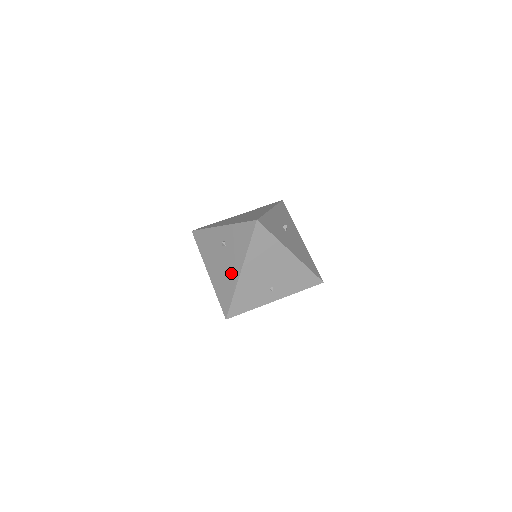
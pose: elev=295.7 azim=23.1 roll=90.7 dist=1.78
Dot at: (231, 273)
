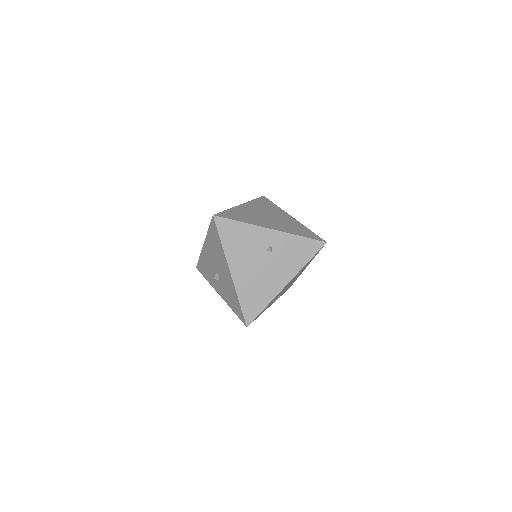
Dot at: (272, 282)
